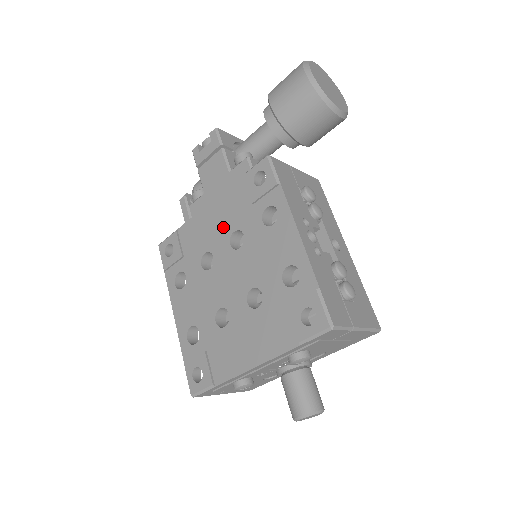
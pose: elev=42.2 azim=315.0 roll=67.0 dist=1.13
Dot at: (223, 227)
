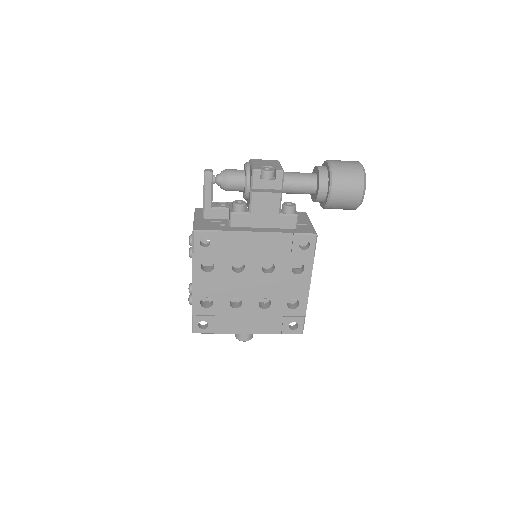
Dot at: (262, 254)
